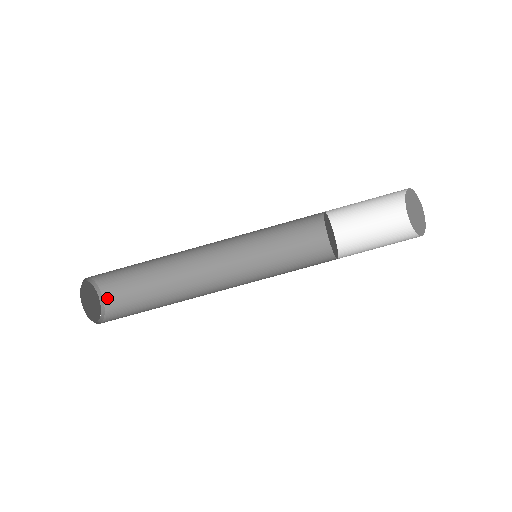
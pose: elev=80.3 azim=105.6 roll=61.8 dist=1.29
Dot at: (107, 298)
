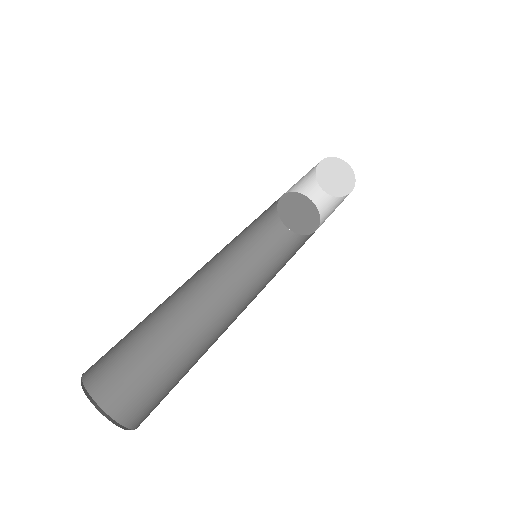
Dot at: (119, 415)
